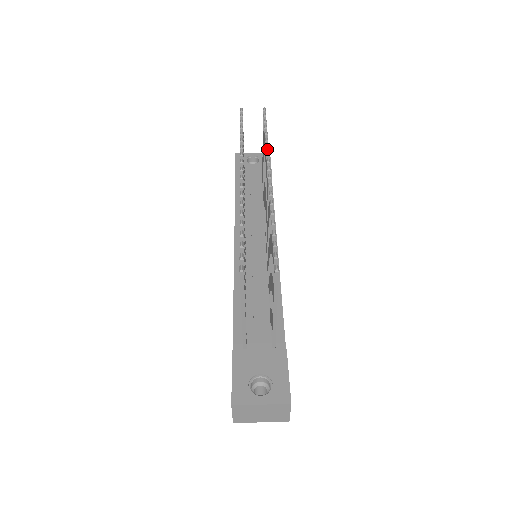
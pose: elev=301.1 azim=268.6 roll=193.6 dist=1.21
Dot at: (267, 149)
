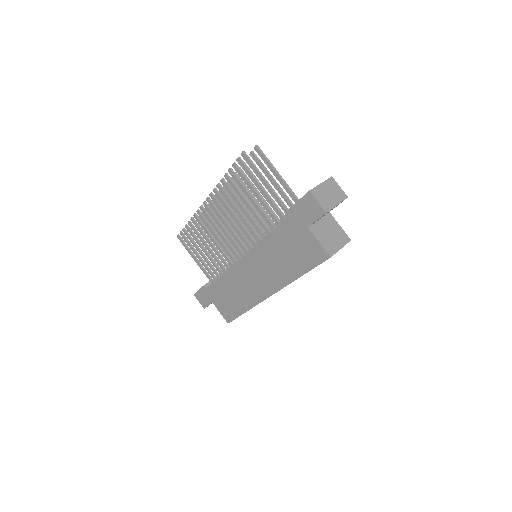
Dot at: occluded
